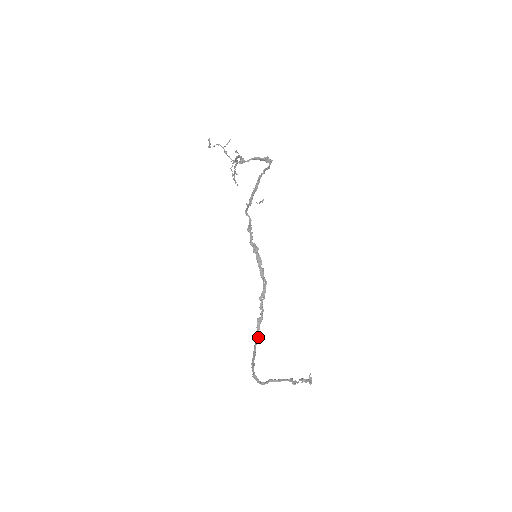
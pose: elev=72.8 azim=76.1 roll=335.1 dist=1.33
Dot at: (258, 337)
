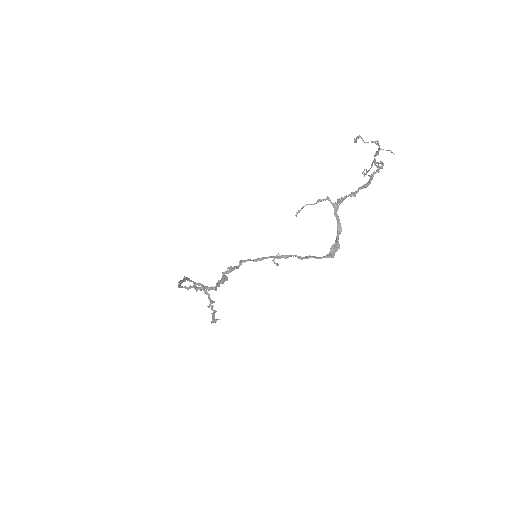
Dot at: (186, 288)
